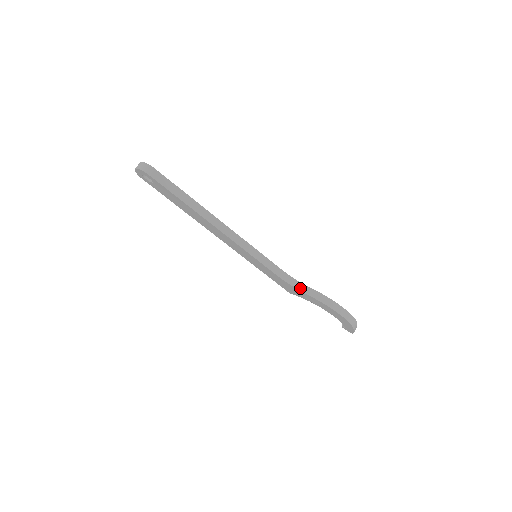
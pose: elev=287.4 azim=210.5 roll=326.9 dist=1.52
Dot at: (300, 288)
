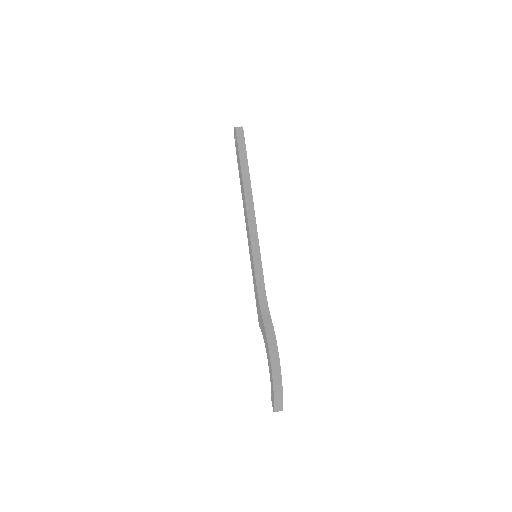
Dot at: (263, 311)
